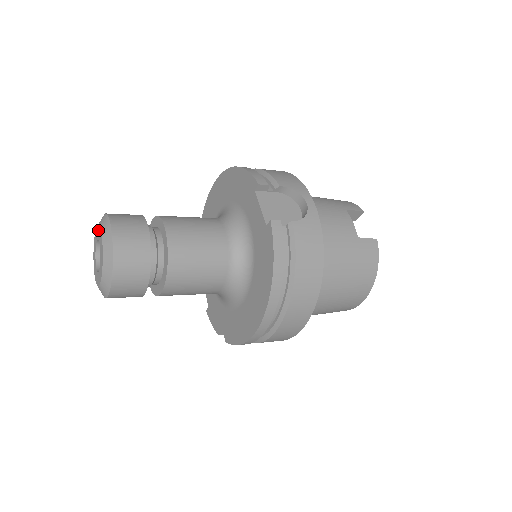
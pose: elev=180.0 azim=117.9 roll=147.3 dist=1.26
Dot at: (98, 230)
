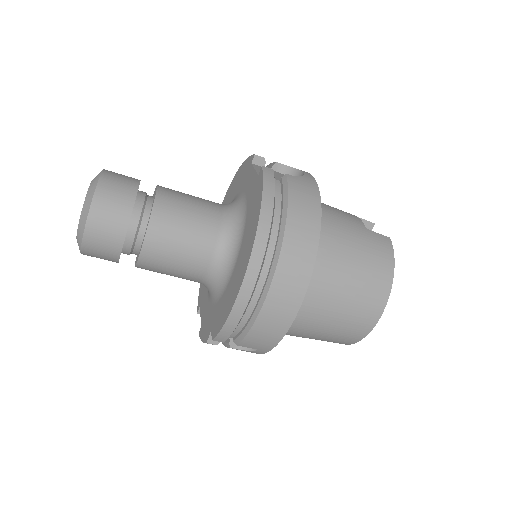
Dot at: occluded
